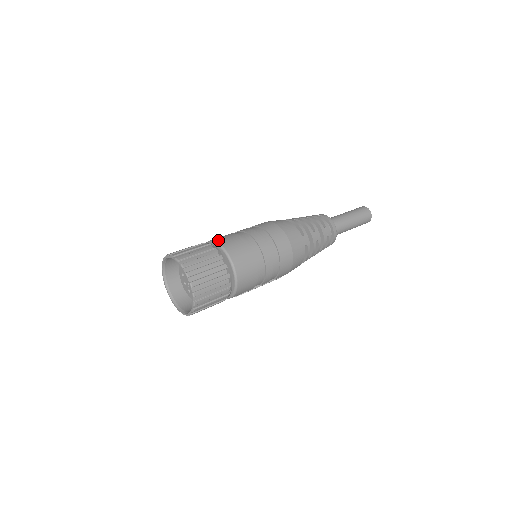
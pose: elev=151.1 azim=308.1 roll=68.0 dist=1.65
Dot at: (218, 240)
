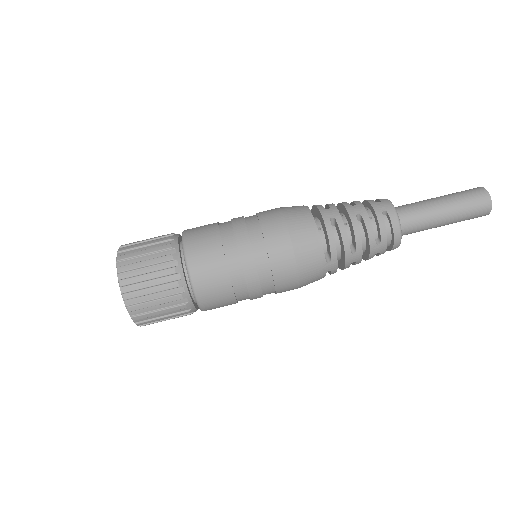
Dot at: (189, 254)
